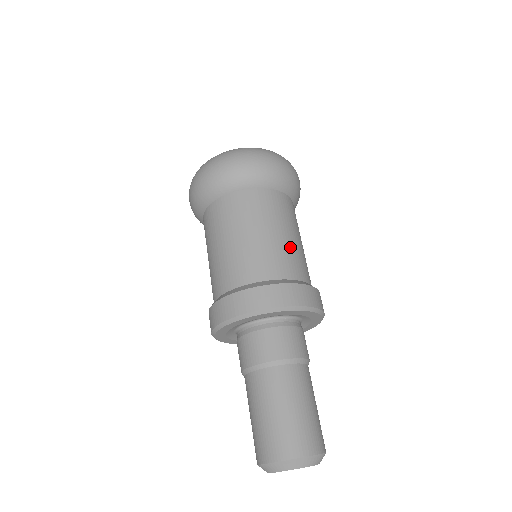
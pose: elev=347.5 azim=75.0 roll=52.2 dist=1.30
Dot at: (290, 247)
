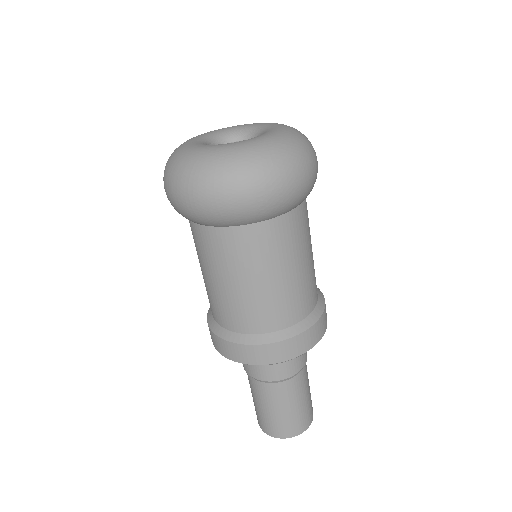
Dot at: occluded
